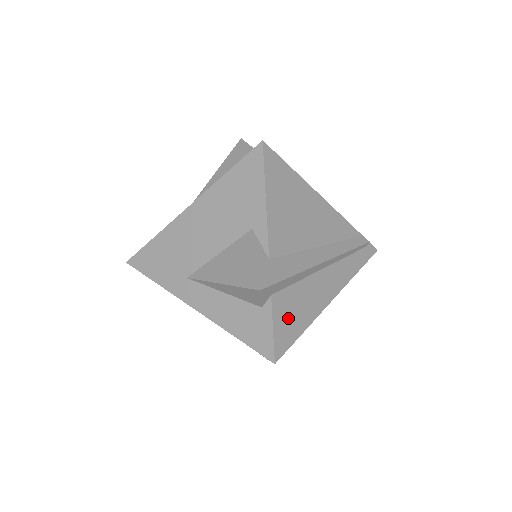
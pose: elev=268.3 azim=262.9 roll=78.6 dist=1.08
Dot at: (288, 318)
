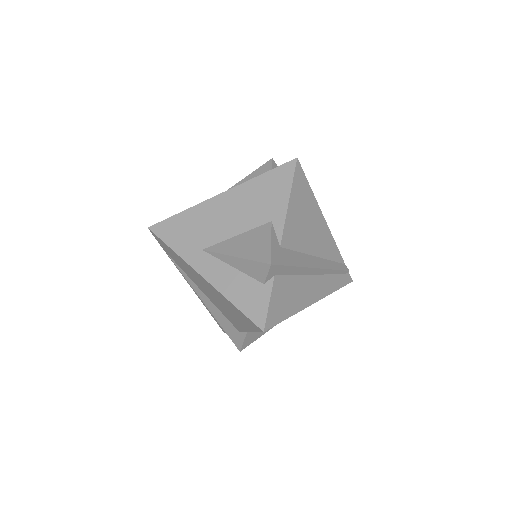
Dot at: (281, 300)
